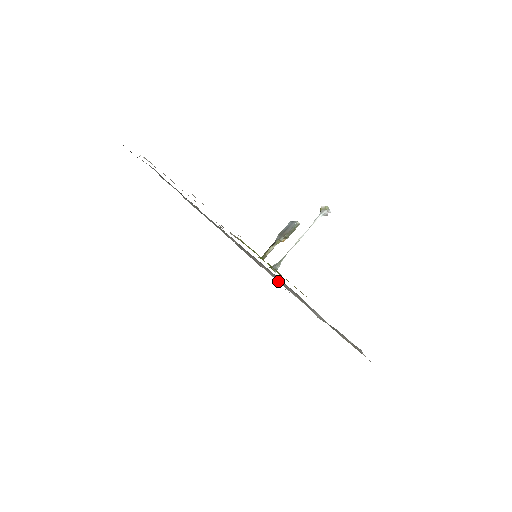
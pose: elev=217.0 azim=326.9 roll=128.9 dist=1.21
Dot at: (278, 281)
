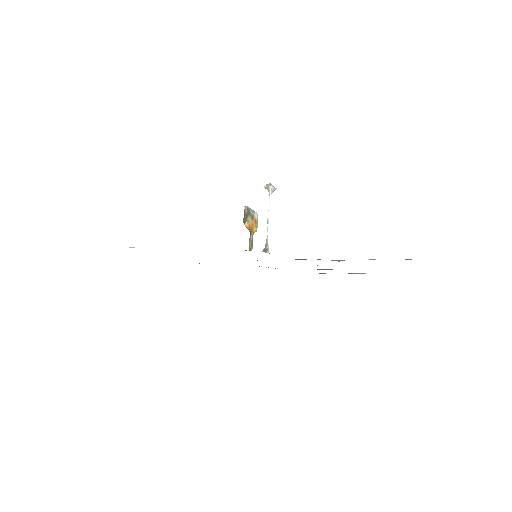
Dot at: occluded
